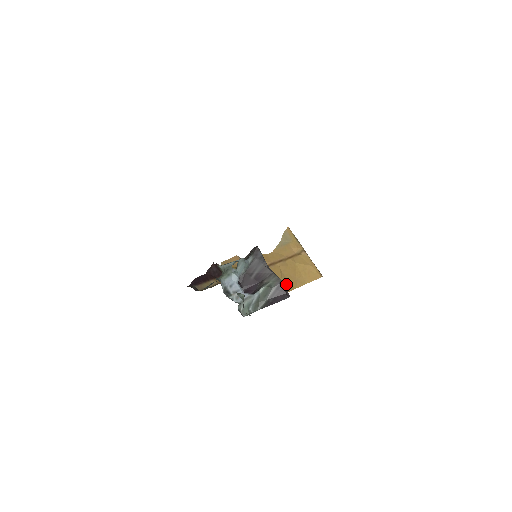
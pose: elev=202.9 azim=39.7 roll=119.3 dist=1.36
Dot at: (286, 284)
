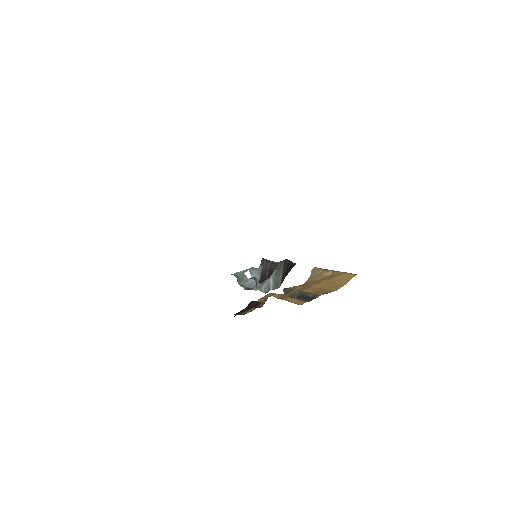
Dot at: (325, 291)
